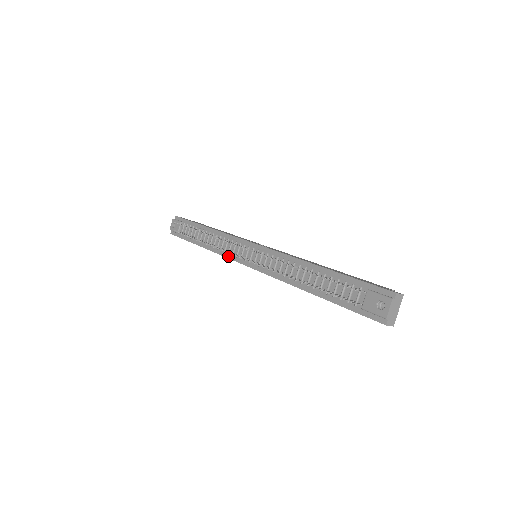
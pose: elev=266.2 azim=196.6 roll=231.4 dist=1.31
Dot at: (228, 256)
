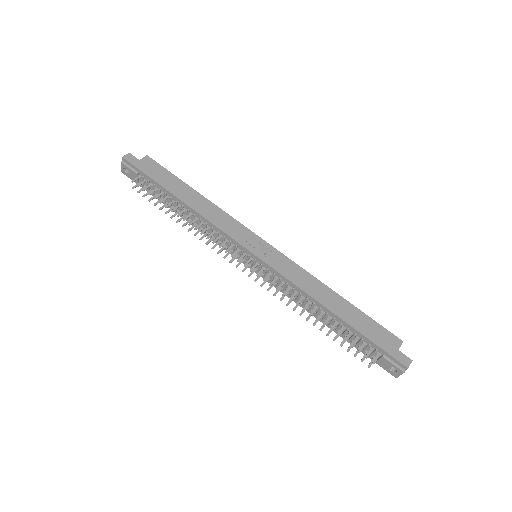
Dot at: occluded
